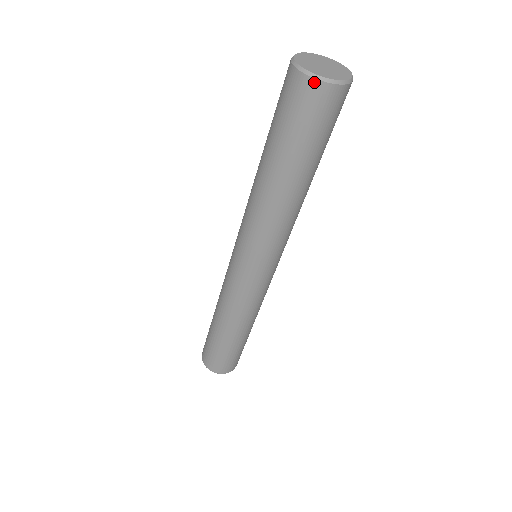
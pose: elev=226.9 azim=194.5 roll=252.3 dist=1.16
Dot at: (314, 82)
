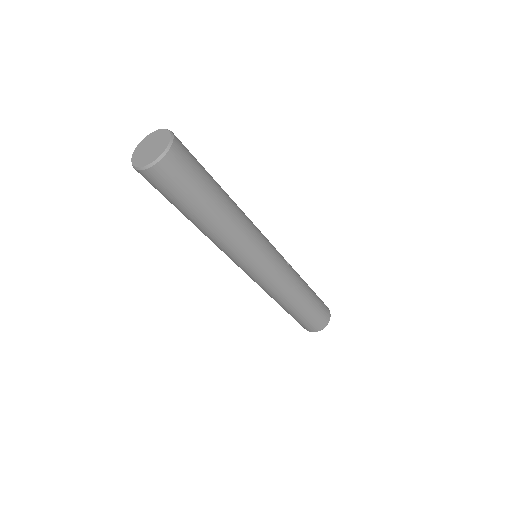
Dot at: (146, 171)
